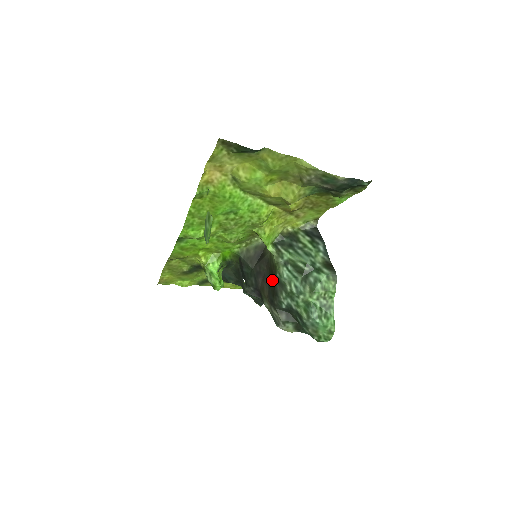
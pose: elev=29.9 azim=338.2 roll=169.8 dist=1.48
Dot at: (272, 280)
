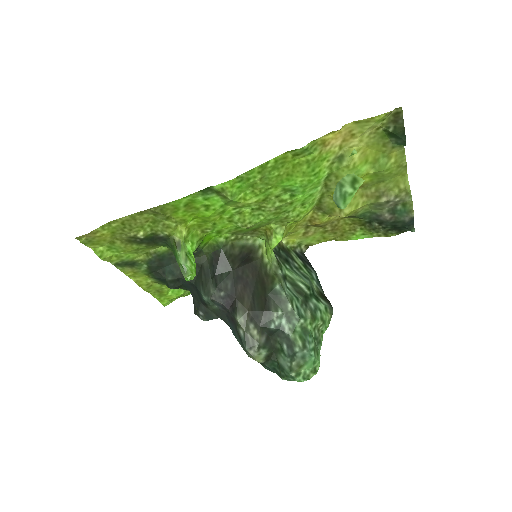
Dot at: (262, 291)
